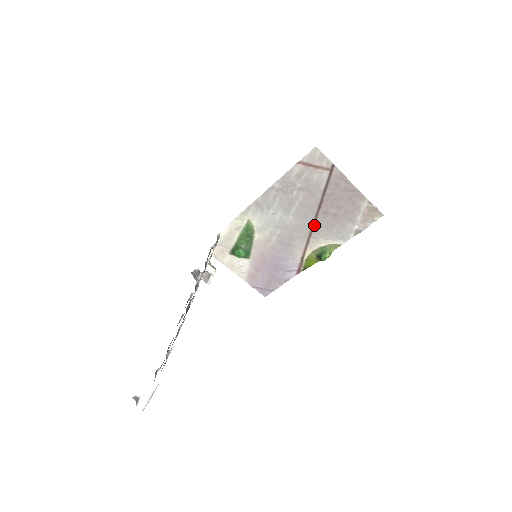
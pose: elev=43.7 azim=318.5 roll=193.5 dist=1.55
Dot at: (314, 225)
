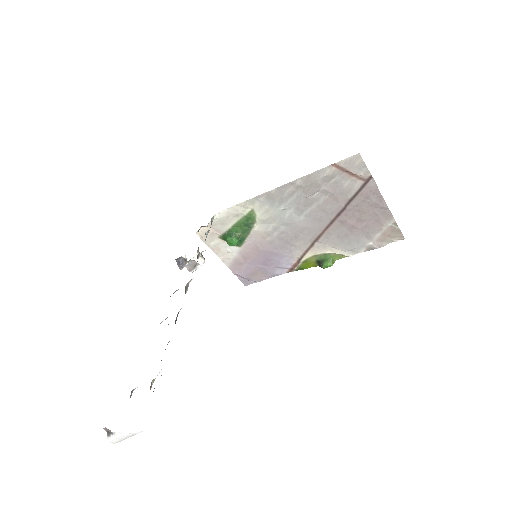
Dot at: (325, 231)
